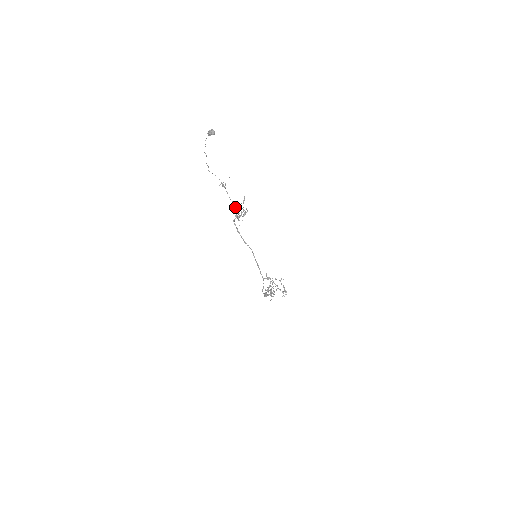
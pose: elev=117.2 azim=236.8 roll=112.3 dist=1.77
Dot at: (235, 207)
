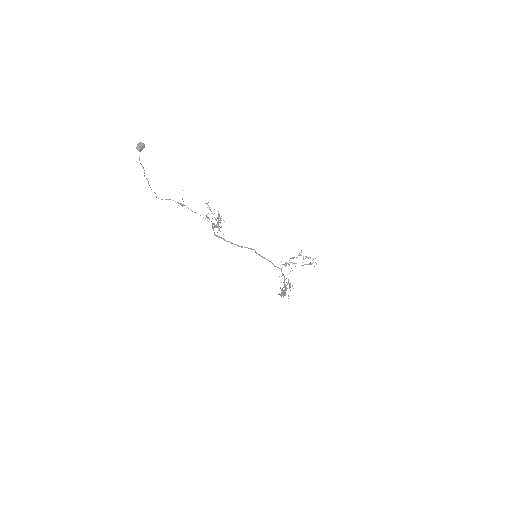
Dot at: (208, 218)
